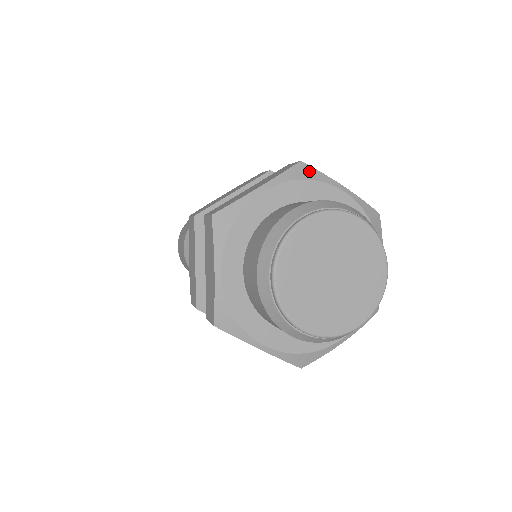
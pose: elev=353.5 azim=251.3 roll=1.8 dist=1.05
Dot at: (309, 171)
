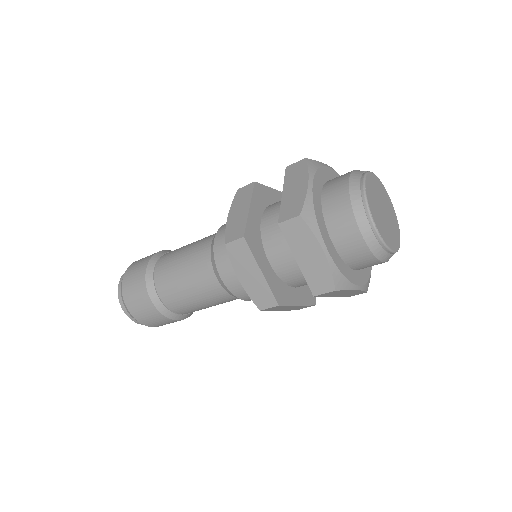
Dot at: (314, 162)
